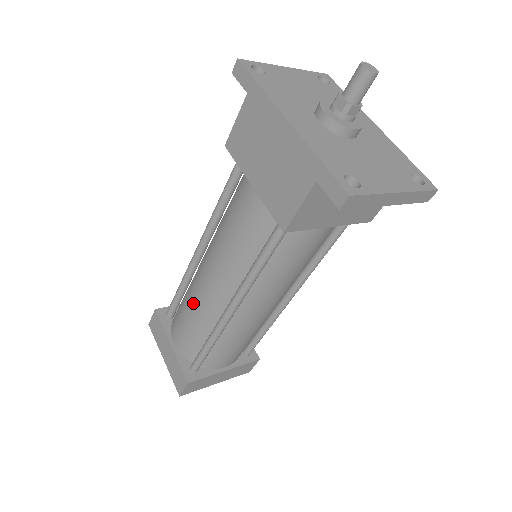
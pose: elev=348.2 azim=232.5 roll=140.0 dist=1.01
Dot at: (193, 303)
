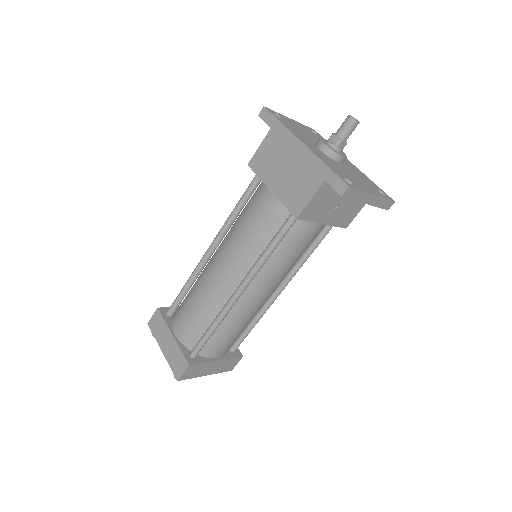
Dot at: (202, 293)
